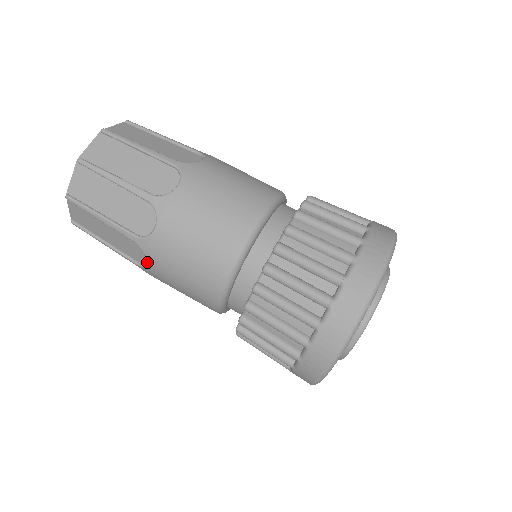
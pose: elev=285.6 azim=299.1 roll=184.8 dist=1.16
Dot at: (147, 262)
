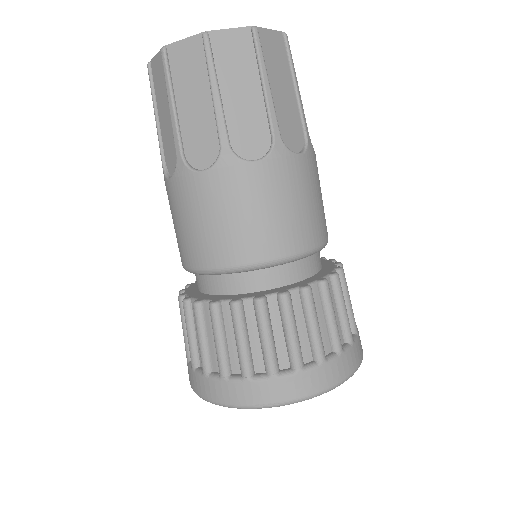
Dot at: occluded
